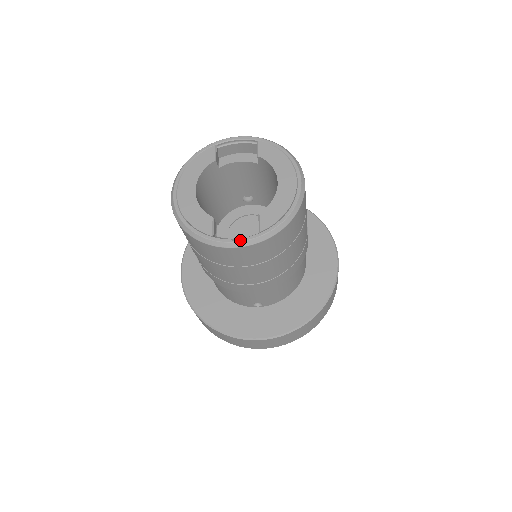
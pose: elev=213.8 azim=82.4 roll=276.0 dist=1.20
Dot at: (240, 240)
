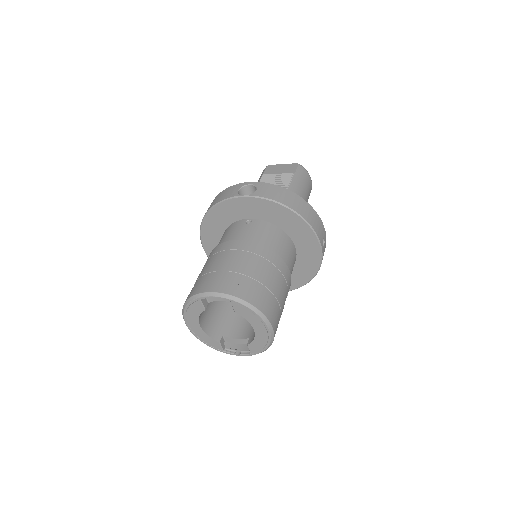
Dot at: occluded
